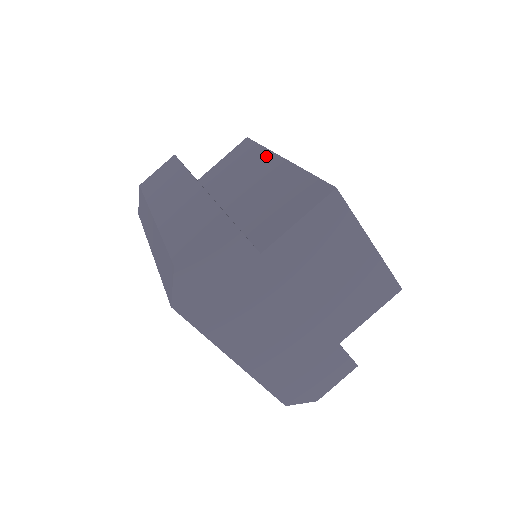
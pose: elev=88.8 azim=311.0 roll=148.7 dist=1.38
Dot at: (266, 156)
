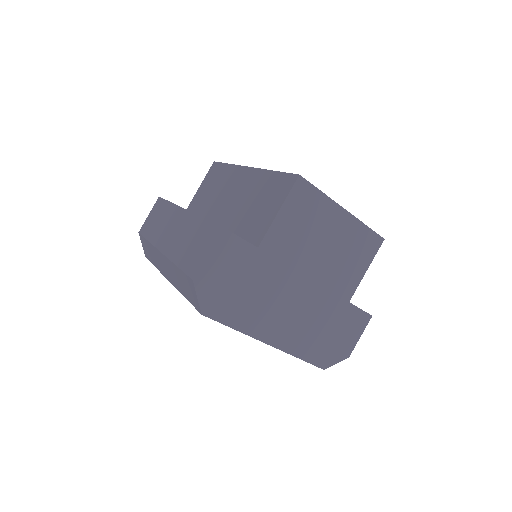
Dot at: (235, 171)
